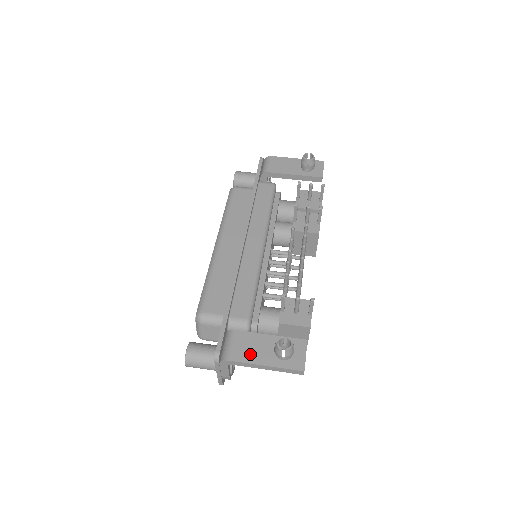
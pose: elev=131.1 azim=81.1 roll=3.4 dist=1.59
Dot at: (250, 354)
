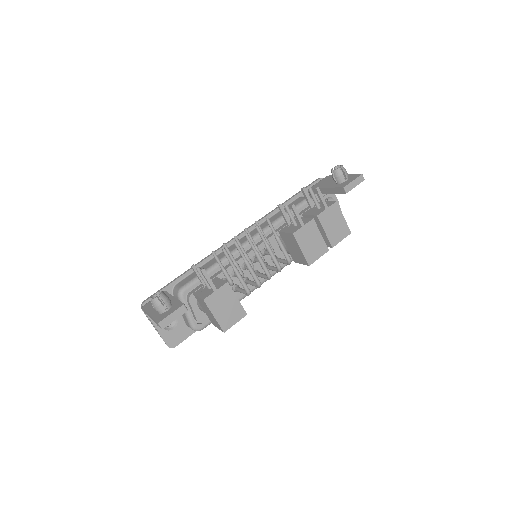
Dot at: (152, 306)
